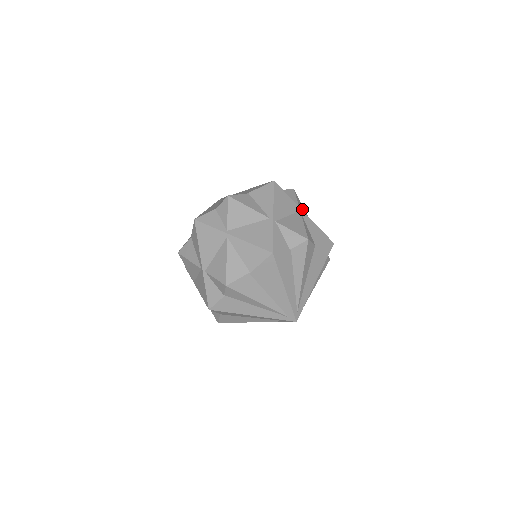
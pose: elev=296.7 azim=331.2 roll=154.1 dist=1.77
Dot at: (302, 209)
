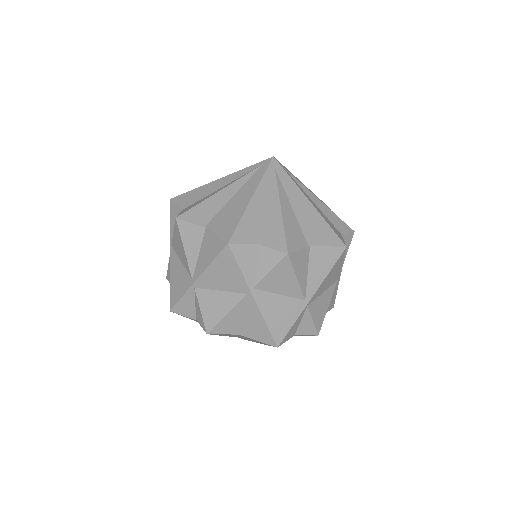
Dot at: (276, 285)
